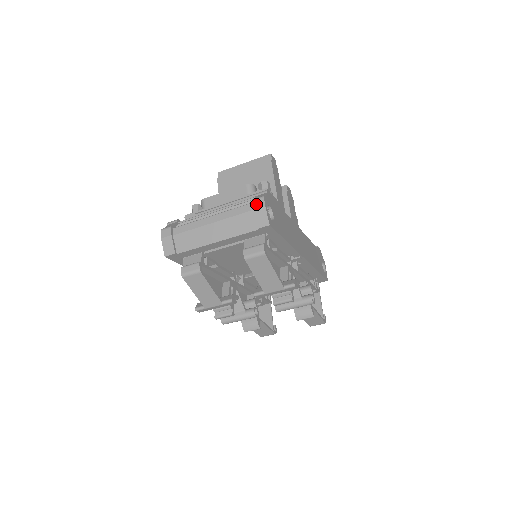
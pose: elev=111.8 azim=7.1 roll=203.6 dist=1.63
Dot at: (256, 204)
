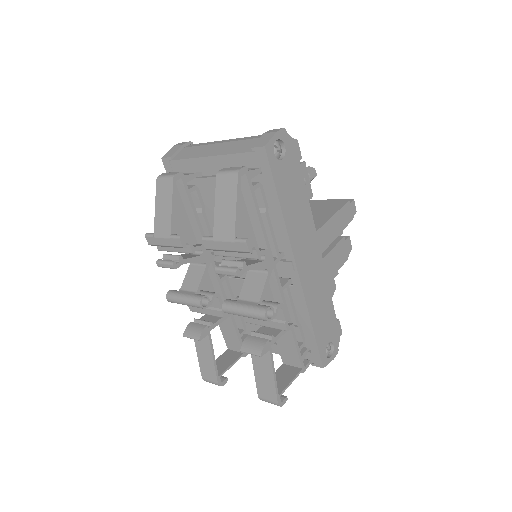
Dot at: (271, 131)
